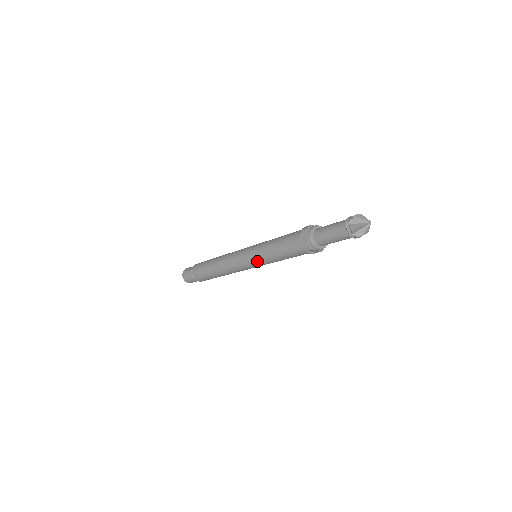
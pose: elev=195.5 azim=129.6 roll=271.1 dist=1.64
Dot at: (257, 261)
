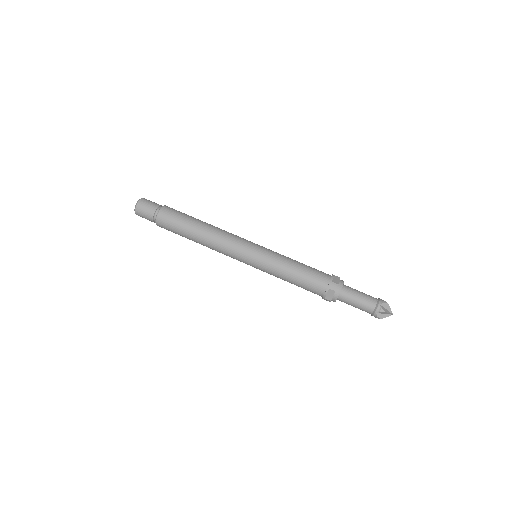
Dot at: (261, 270)
